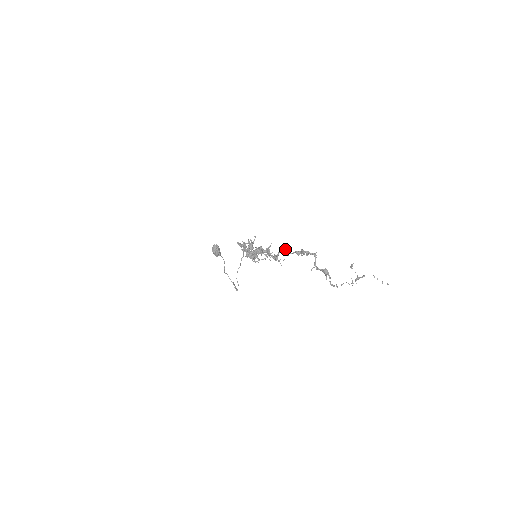
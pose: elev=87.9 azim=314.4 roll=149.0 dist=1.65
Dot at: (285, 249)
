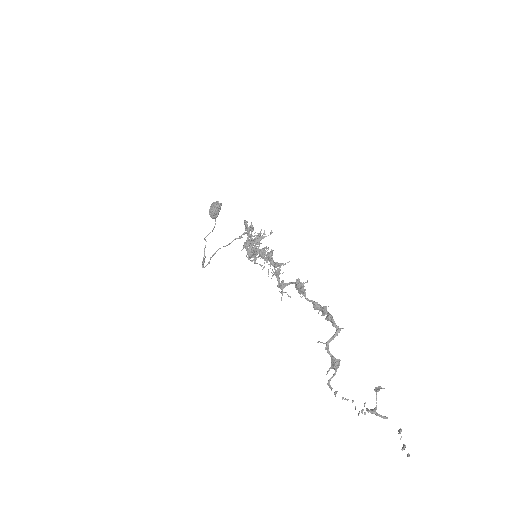
Dot at: (303, 286)
